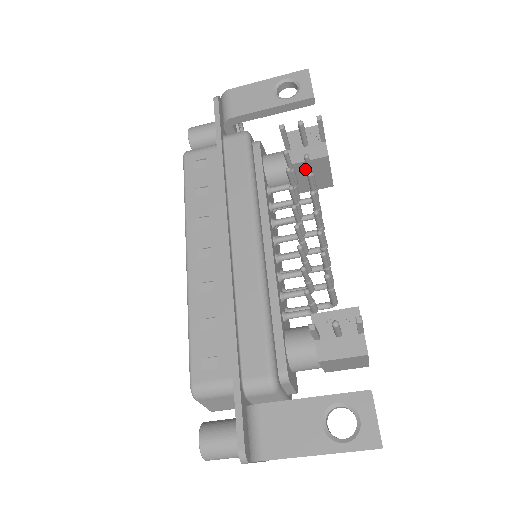
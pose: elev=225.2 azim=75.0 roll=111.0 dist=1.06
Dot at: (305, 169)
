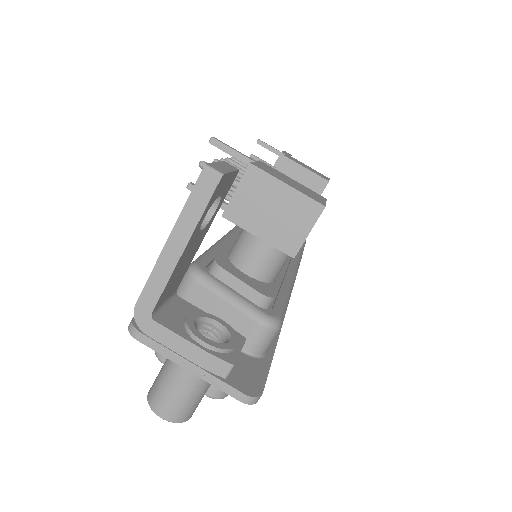
Dot at: occluded
